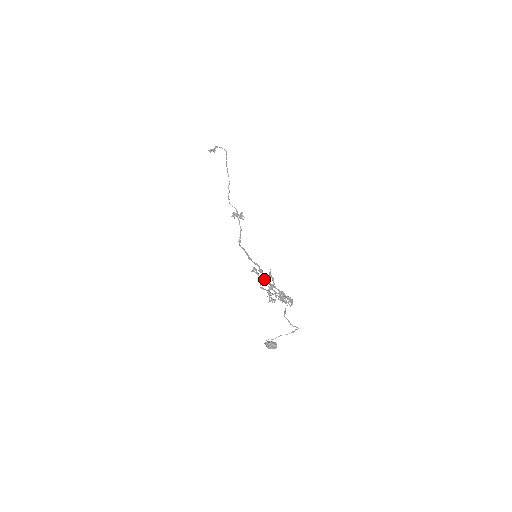
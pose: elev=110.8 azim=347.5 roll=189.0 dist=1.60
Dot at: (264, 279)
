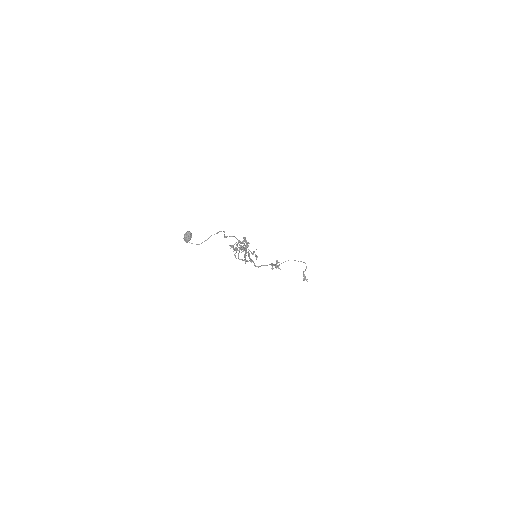
Dot at: (245, 254)
